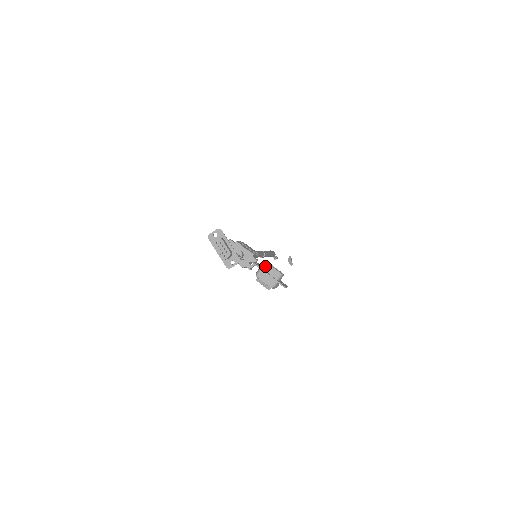
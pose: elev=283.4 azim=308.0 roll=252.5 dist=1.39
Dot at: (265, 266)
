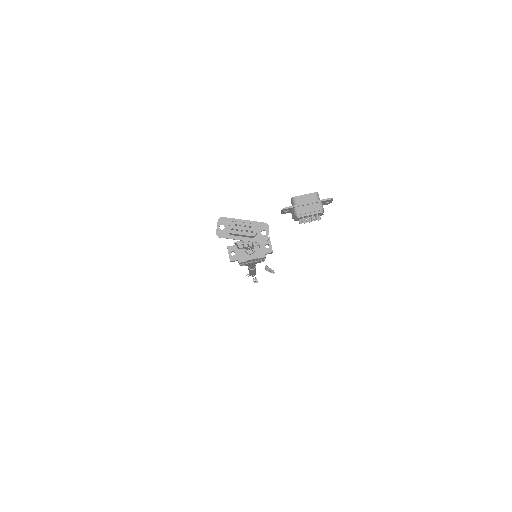
Dot at: (296, 201)
